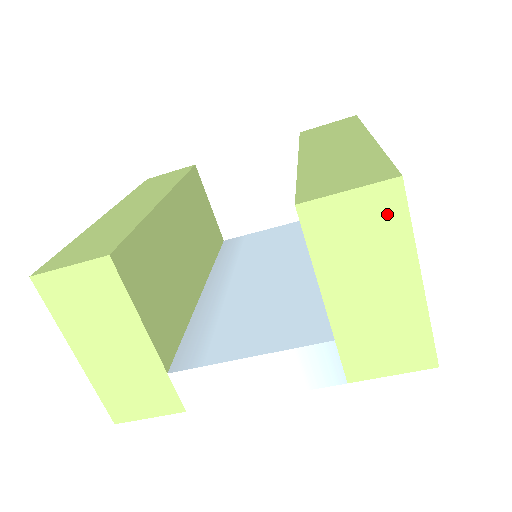
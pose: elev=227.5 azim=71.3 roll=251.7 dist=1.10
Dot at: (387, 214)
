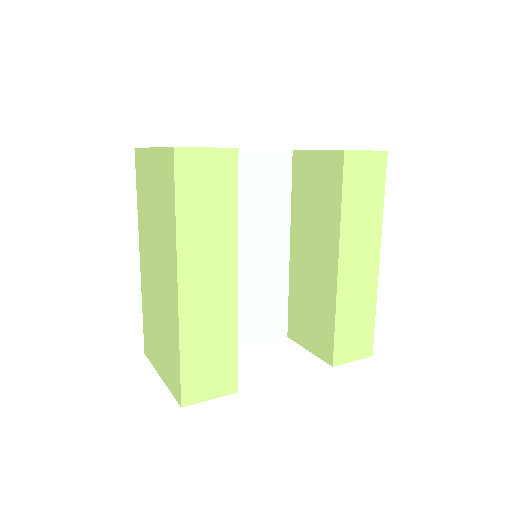
Dot at: occluded
